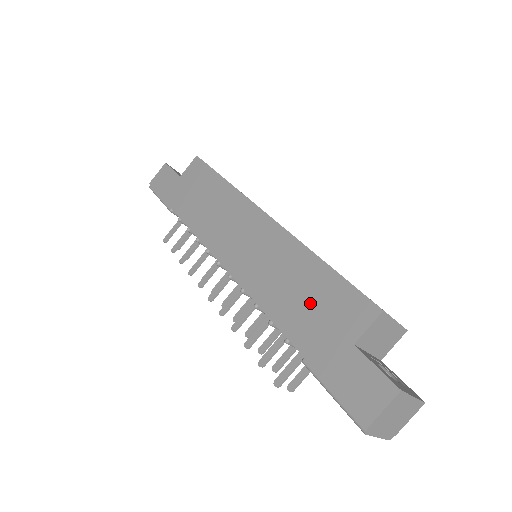
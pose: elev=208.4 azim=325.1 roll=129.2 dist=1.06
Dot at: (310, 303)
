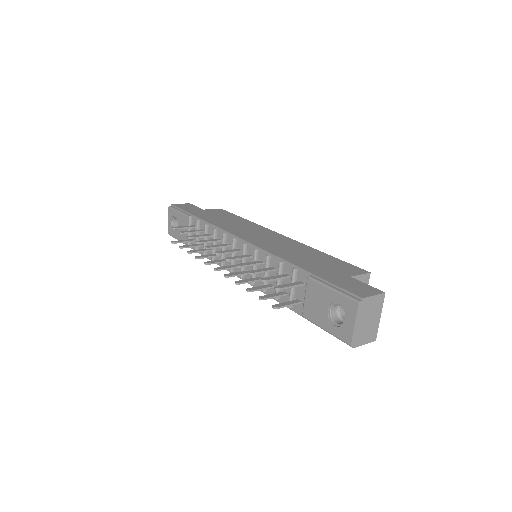
Dot at: (317, 261)
